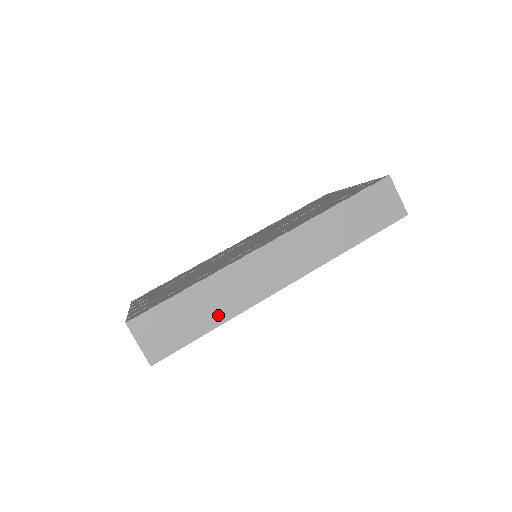
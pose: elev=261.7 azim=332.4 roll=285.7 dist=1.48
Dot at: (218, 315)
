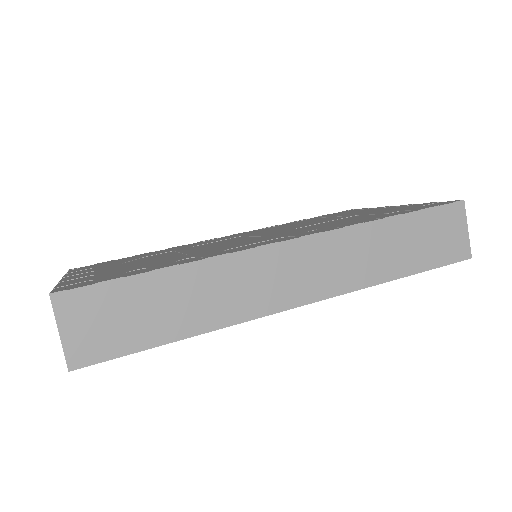
Dot at: (193, 321)
